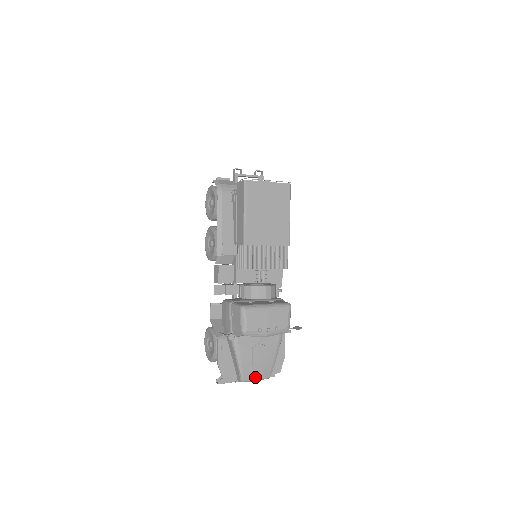
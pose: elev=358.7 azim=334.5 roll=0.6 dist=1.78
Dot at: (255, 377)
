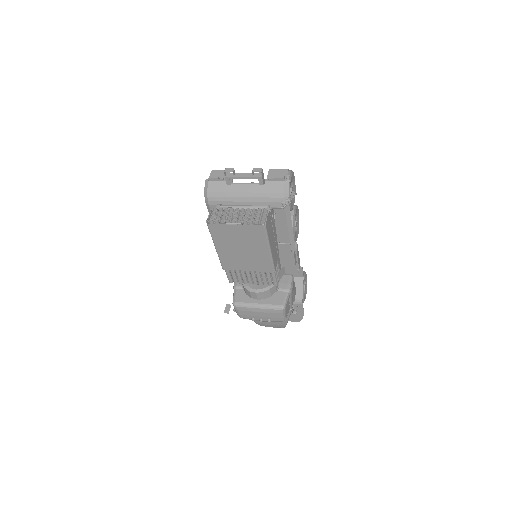
Dot at: (269, 326)
